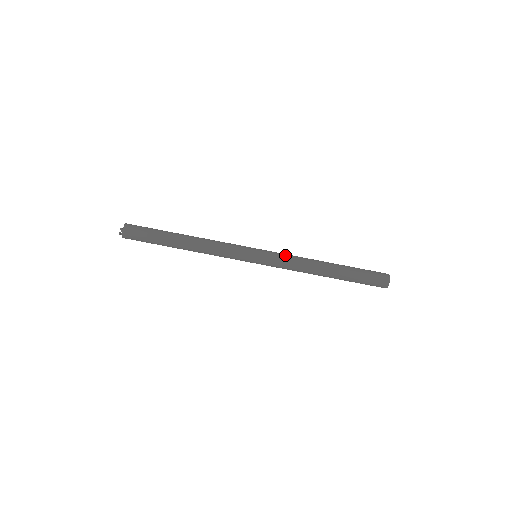
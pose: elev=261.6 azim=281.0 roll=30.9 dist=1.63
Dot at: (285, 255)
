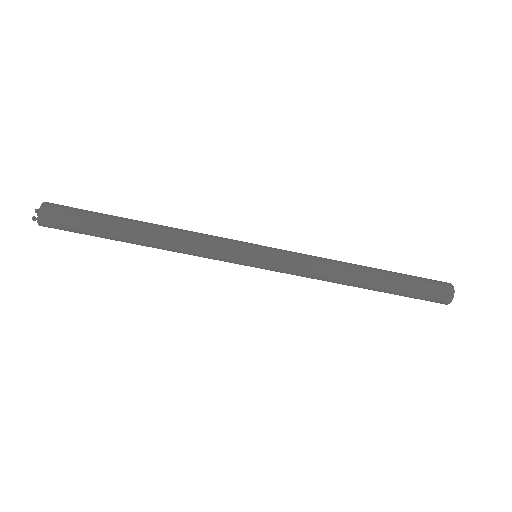
Dot at: (301, 255)
